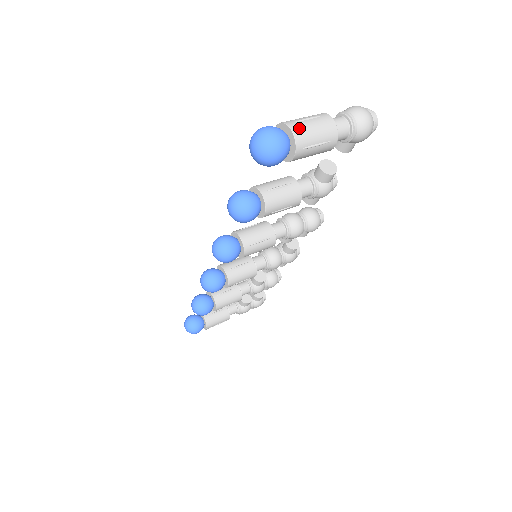
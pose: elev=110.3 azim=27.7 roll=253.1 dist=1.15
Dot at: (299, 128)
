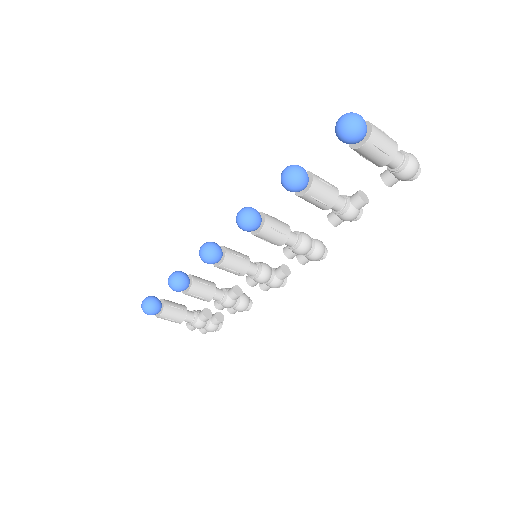
Dot at: (377, 129)
